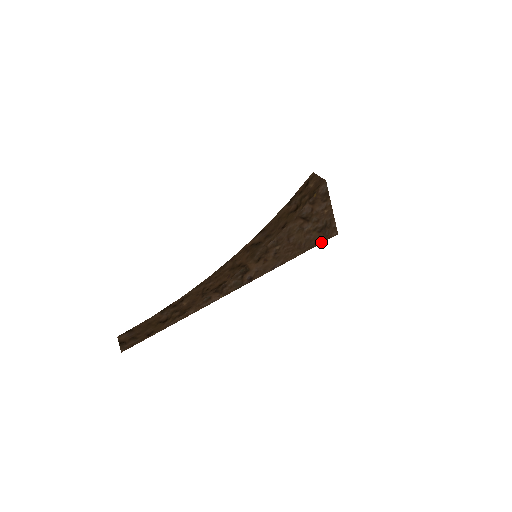
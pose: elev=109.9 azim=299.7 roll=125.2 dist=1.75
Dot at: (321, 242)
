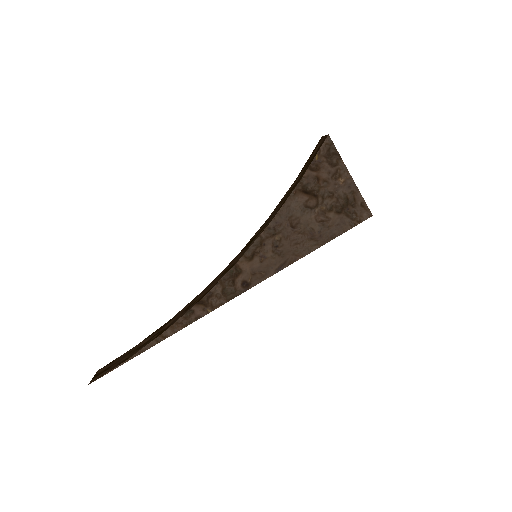
Dot at: (347, 229)
